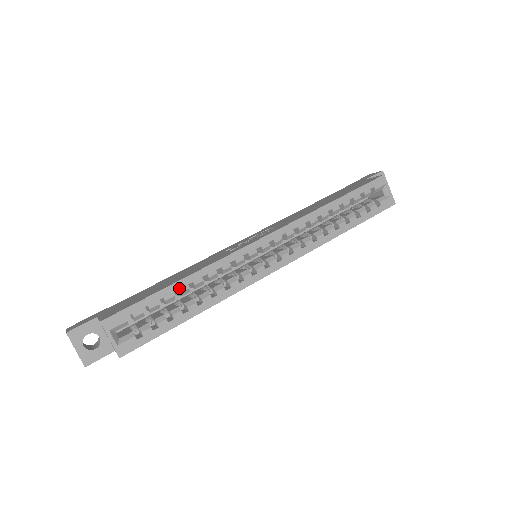
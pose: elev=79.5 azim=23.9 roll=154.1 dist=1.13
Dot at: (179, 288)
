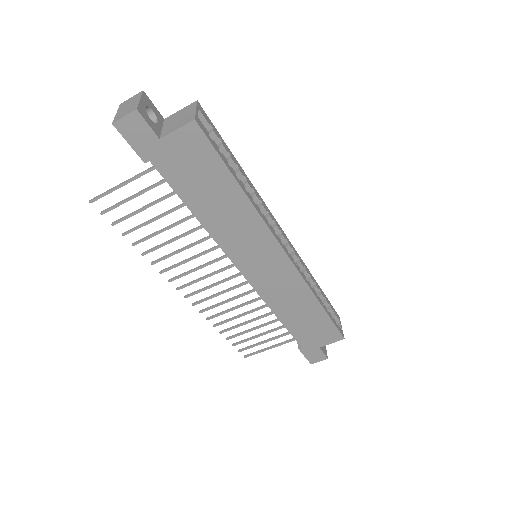
Dot at: (240, 168)
